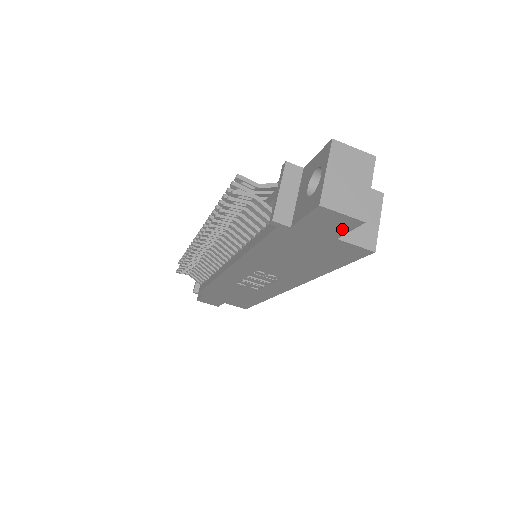
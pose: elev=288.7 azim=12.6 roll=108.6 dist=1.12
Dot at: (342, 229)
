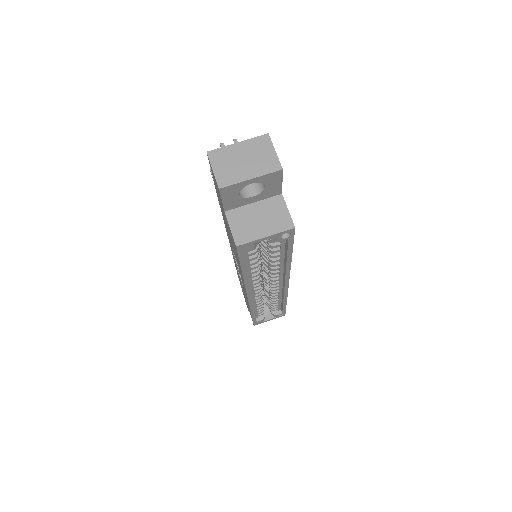
Dot at: (220, 196)
